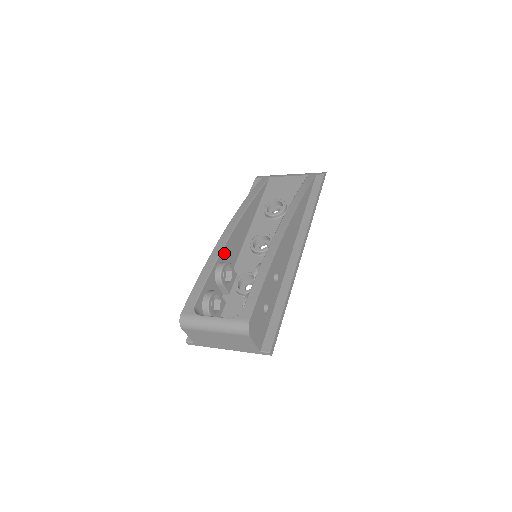
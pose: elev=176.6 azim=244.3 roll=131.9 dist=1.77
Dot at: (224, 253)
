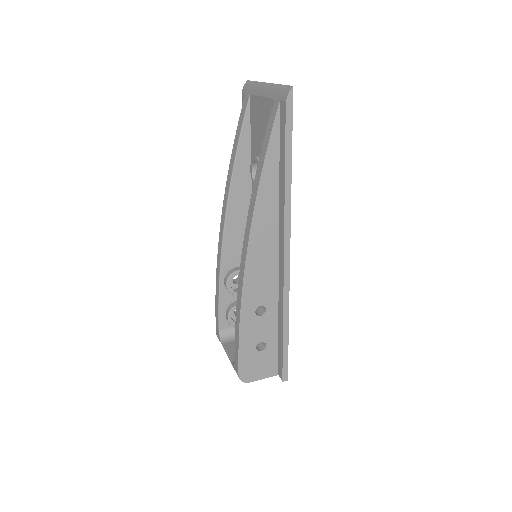
Dot at: (226, 262)
